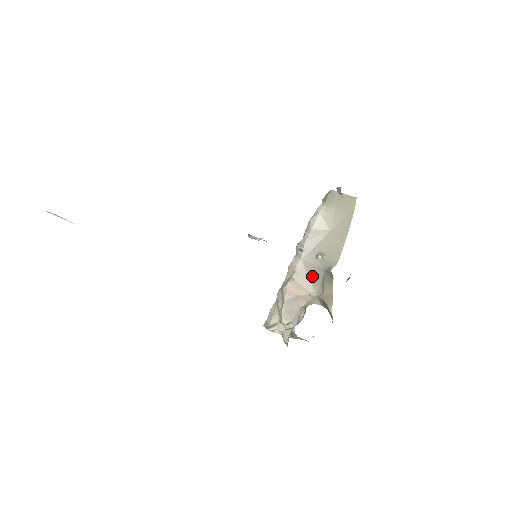
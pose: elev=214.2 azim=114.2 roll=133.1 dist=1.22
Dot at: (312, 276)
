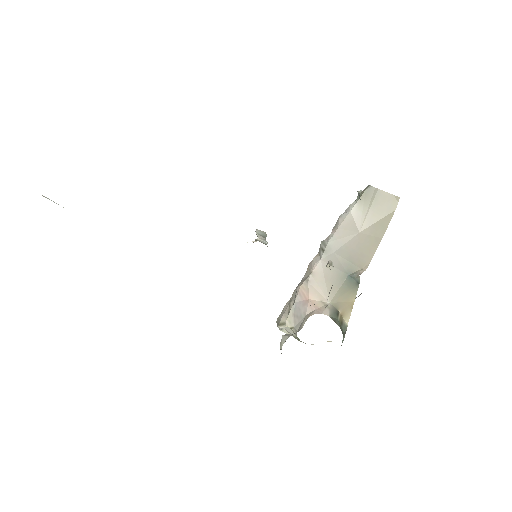
Dot at: (330, 281)
